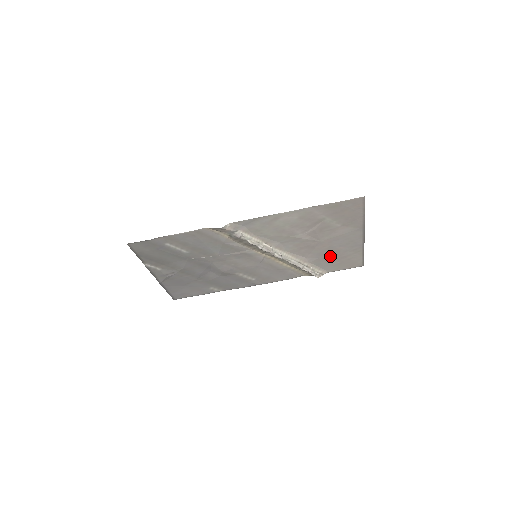
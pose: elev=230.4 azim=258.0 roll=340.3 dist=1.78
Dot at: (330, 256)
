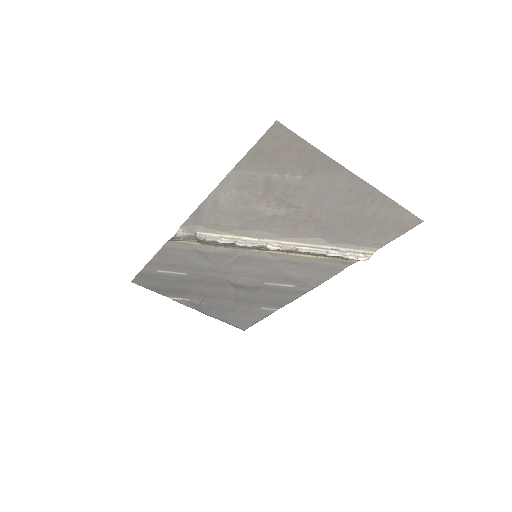
Dot at: (349, 225)
